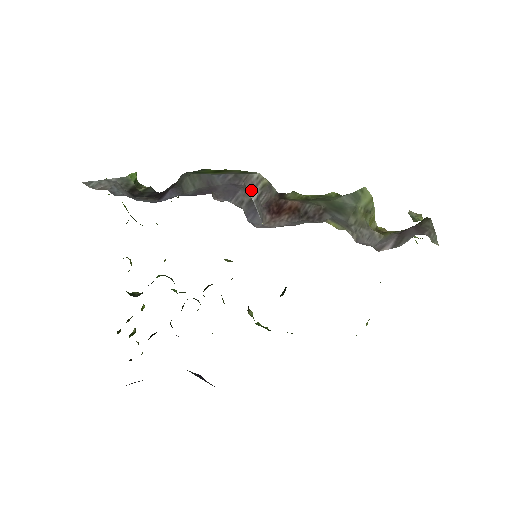
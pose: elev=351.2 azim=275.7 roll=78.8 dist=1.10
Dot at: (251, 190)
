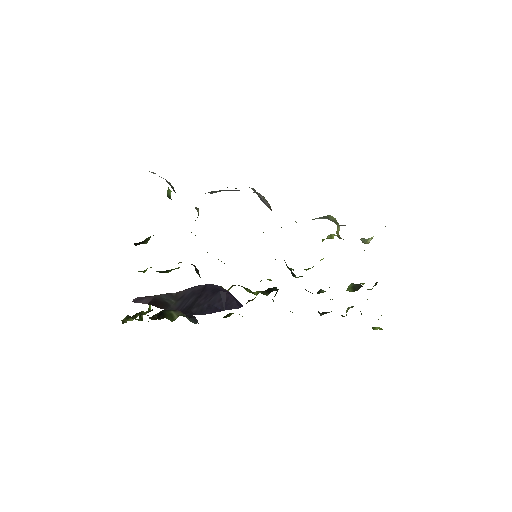
Dot at: (259, 194)
